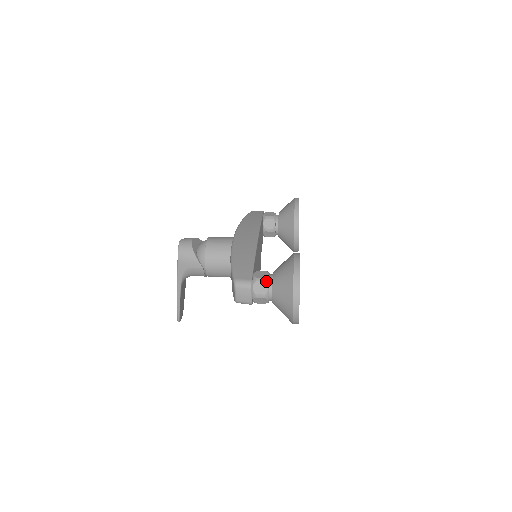
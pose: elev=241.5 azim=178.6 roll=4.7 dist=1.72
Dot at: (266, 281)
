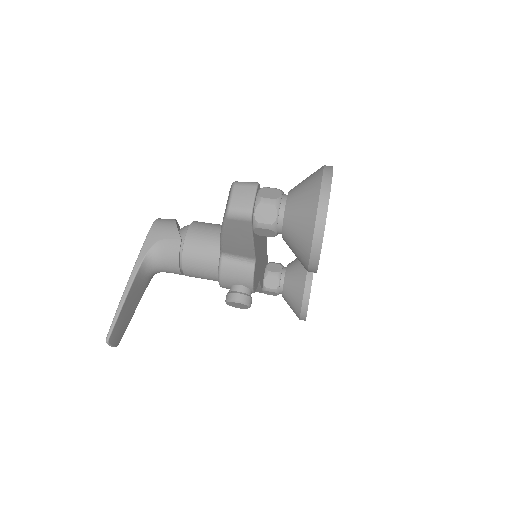
Dot at: (279, 189)
